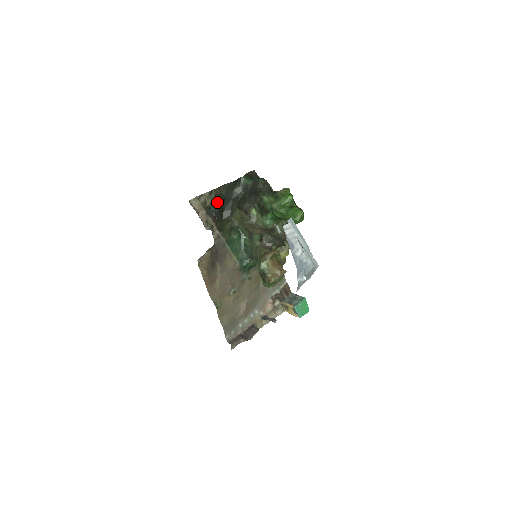
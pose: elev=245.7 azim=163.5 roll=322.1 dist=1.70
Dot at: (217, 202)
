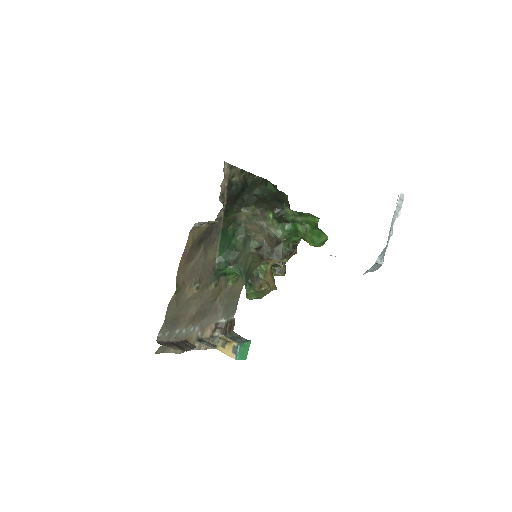
Dot at: (241, 185)
